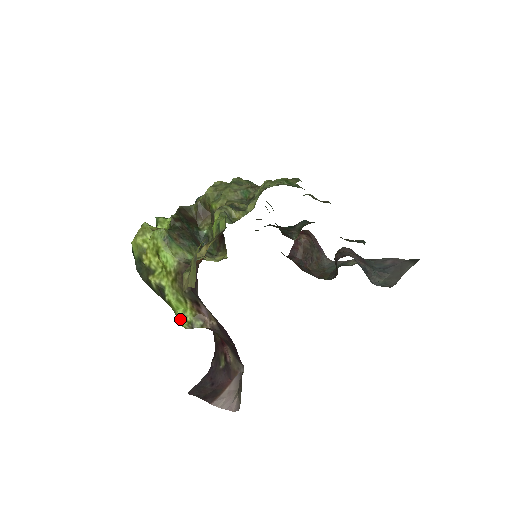
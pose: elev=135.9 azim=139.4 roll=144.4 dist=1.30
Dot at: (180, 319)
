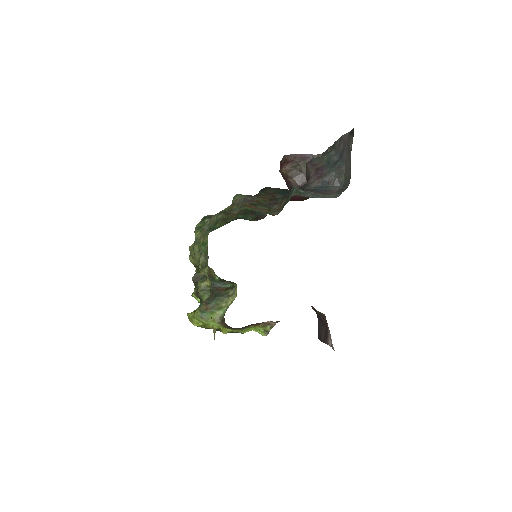
Dot at: (259, 333)
